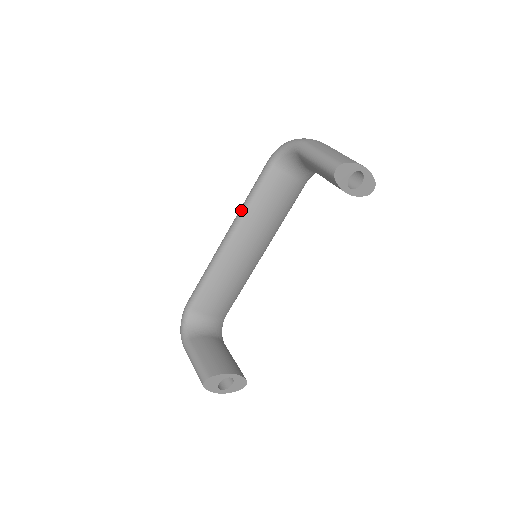
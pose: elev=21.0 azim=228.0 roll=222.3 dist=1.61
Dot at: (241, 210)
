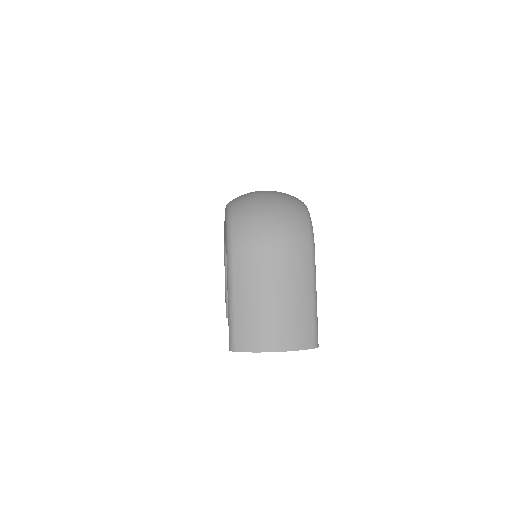
Dot at: (224, 223)
